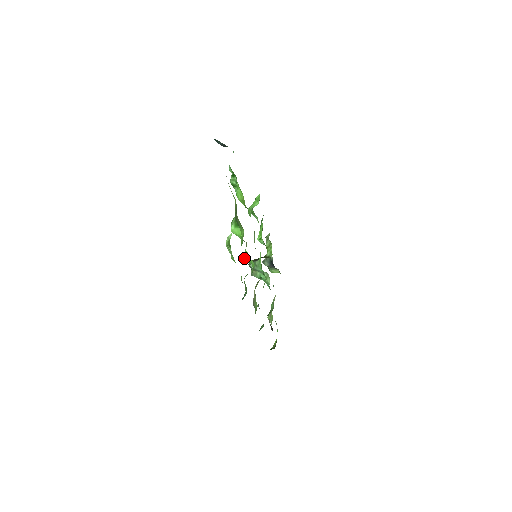
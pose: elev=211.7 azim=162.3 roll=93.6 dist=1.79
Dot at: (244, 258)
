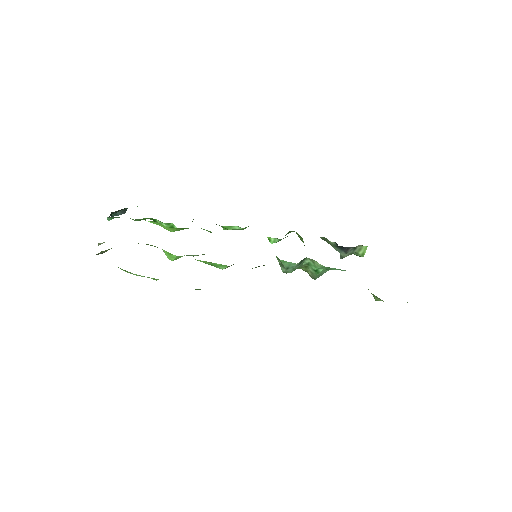
Dot at: occluded
